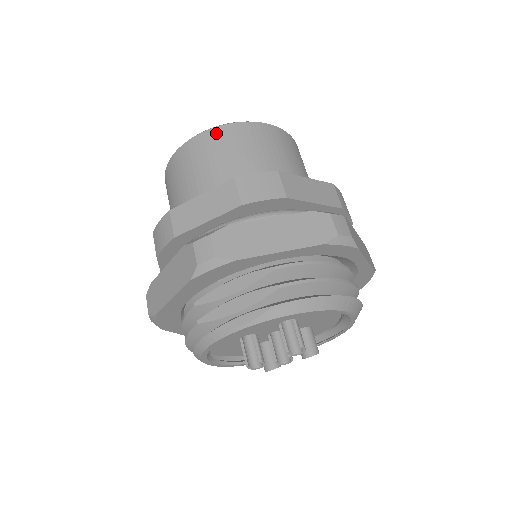
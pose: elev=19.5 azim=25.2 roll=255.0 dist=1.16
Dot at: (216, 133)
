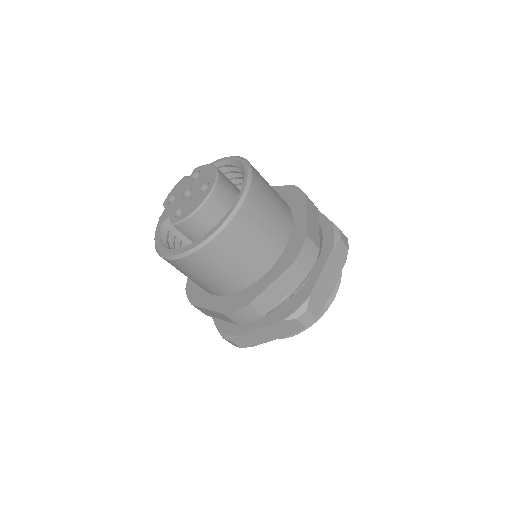
Dot at: (236, 225)
